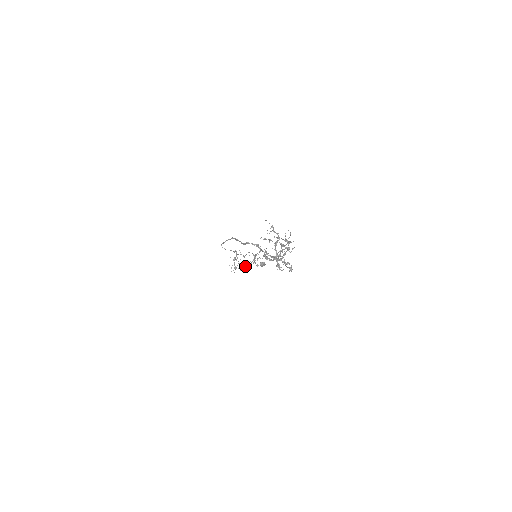
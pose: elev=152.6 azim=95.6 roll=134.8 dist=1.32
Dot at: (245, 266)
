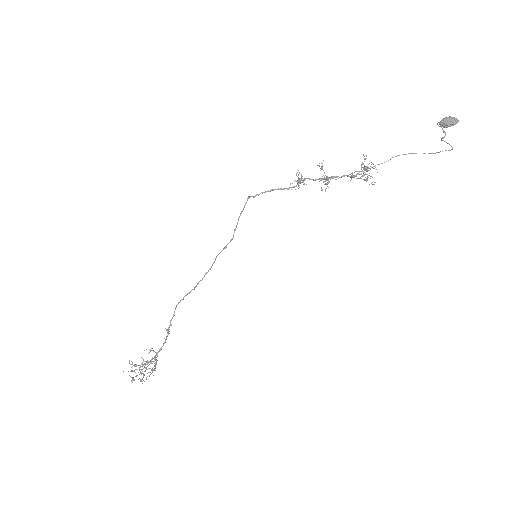
Dot at: (326, 179)
